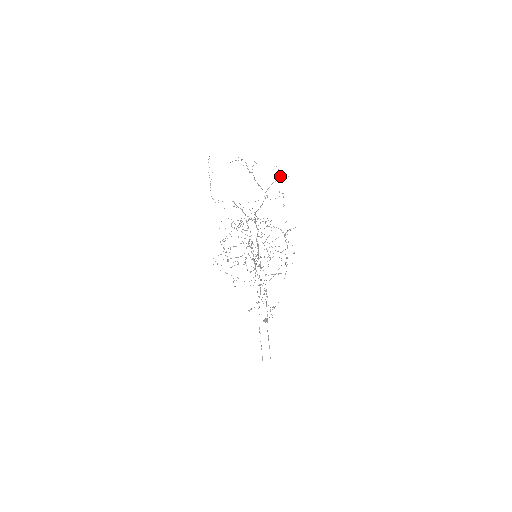
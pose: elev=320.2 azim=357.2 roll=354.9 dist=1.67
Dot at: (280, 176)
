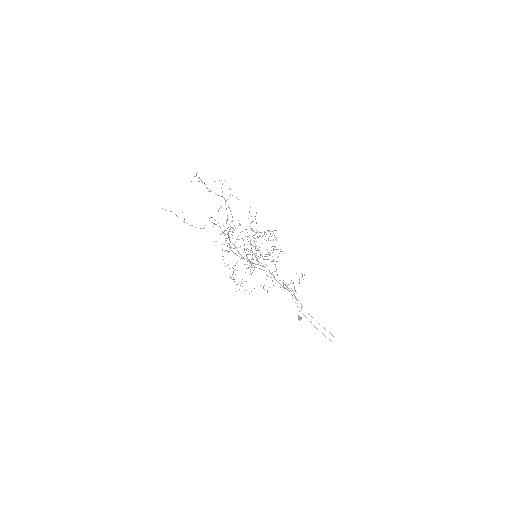
Dot at: occluded
